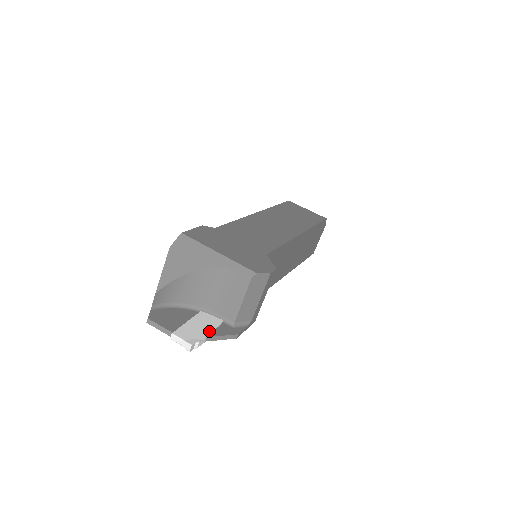
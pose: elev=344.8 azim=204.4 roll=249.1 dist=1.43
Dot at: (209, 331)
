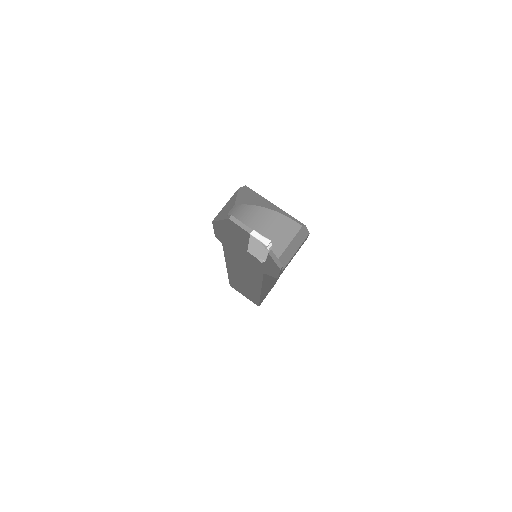
Dot at: occluded
